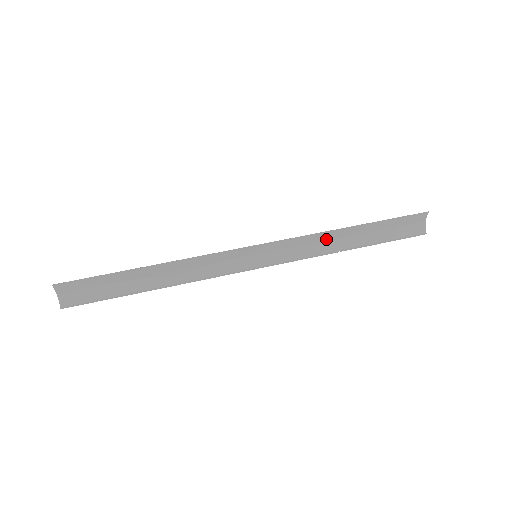
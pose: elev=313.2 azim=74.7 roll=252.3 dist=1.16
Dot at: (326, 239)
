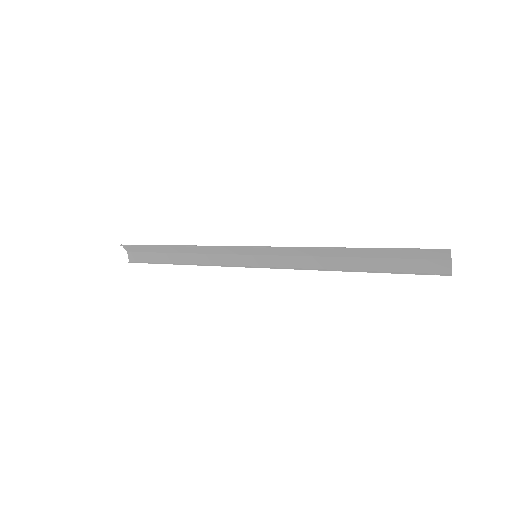
Dot at: (323, 255)
